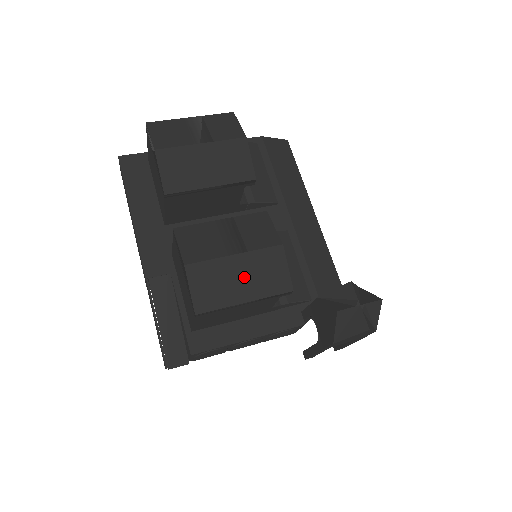
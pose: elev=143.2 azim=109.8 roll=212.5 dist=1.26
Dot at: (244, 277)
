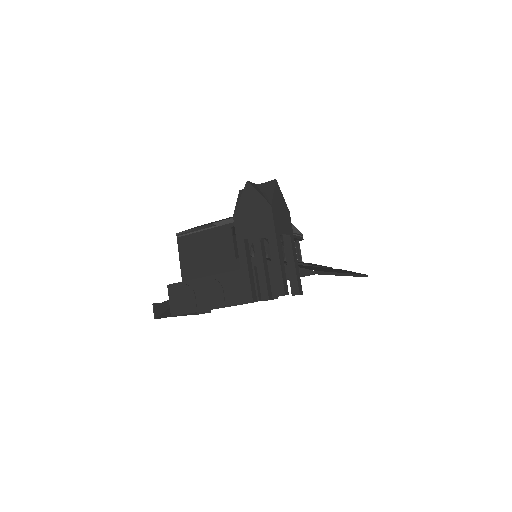
Dot at: occluded
